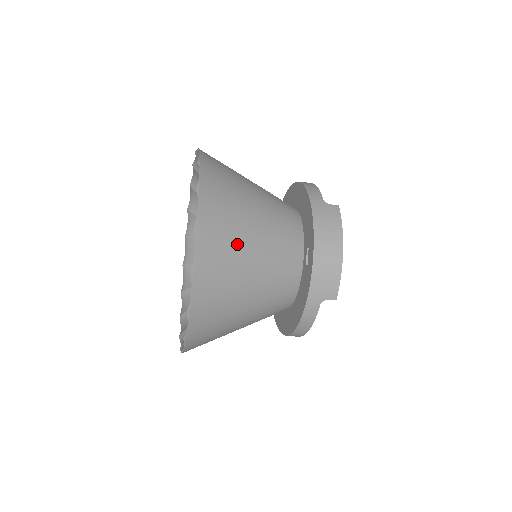
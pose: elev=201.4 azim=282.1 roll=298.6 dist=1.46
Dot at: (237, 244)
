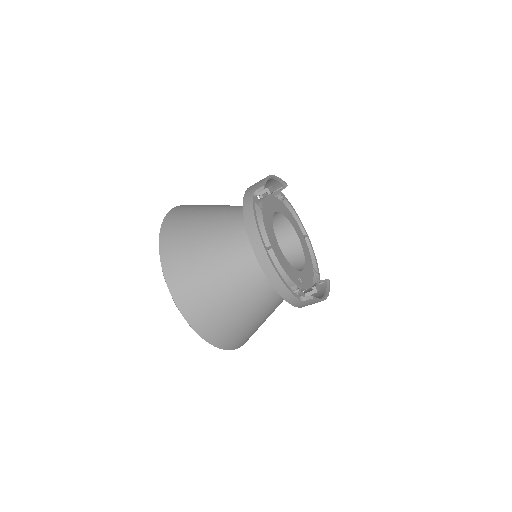
Dot at: occluded
